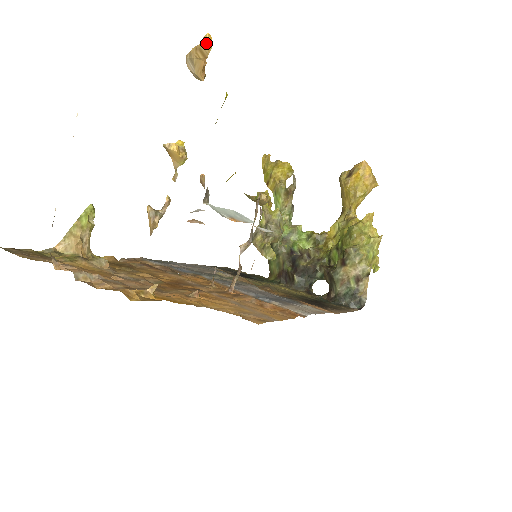
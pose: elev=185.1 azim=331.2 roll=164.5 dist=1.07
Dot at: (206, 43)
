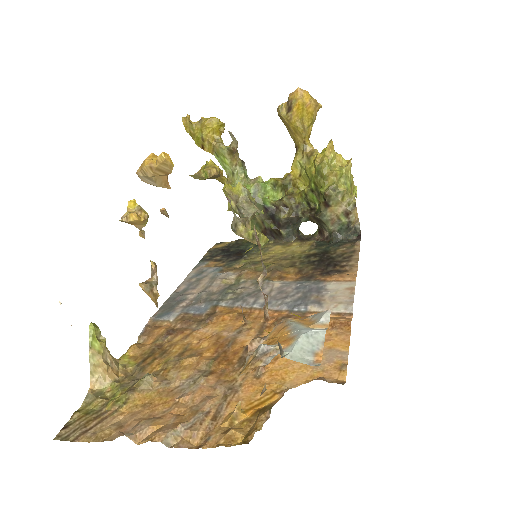
Dot at: (165, 164)
